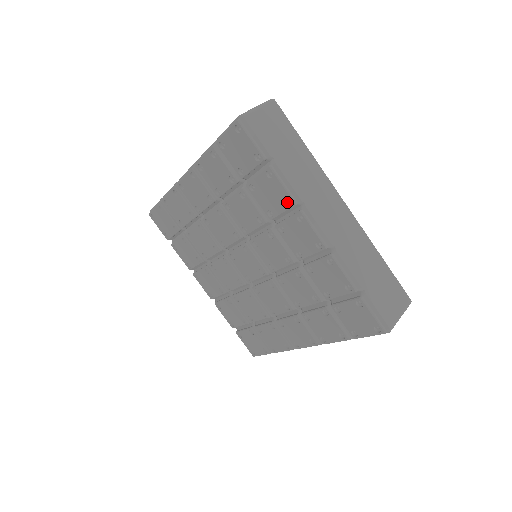
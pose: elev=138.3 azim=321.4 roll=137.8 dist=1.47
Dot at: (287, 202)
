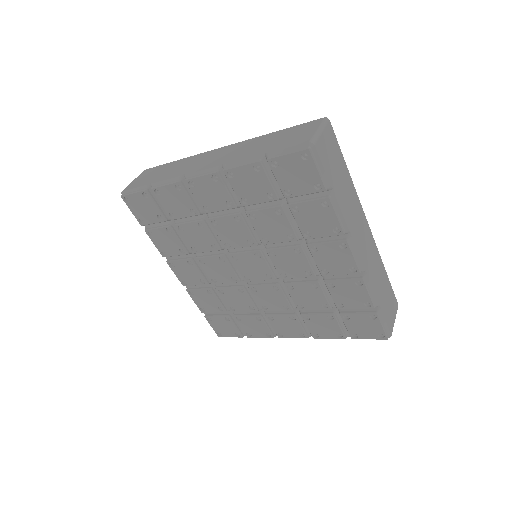
Dot at: (333, 229)
